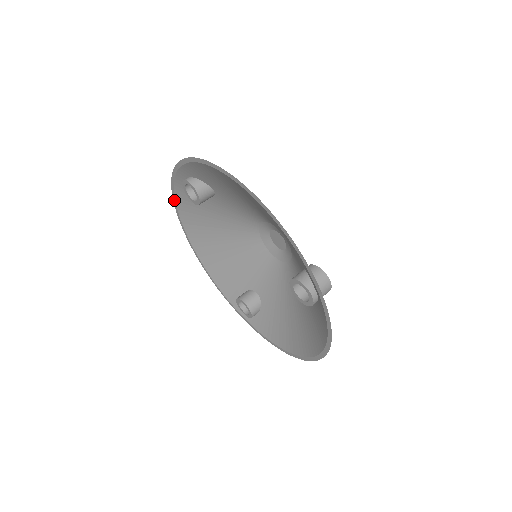
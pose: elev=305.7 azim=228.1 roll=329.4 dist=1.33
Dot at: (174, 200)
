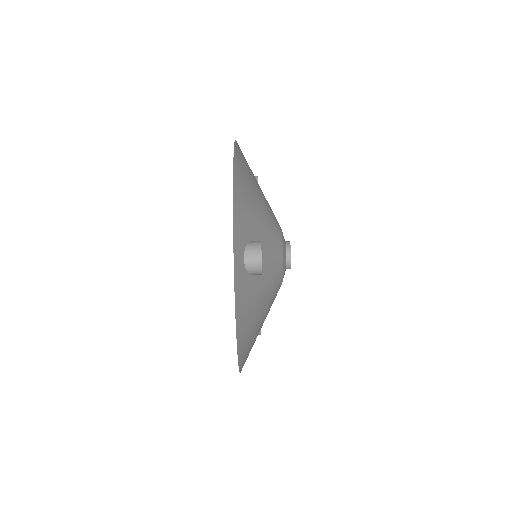
Dot at: occluded
